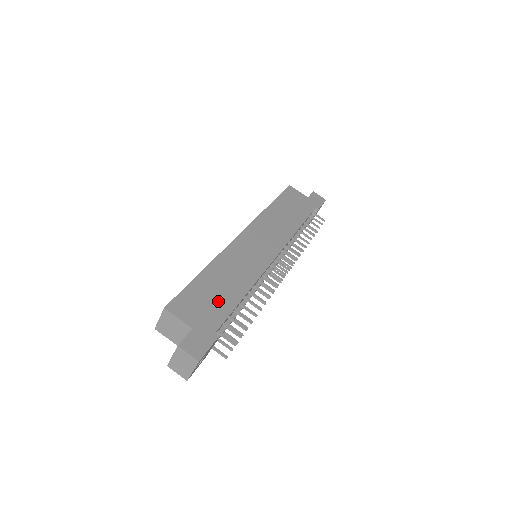
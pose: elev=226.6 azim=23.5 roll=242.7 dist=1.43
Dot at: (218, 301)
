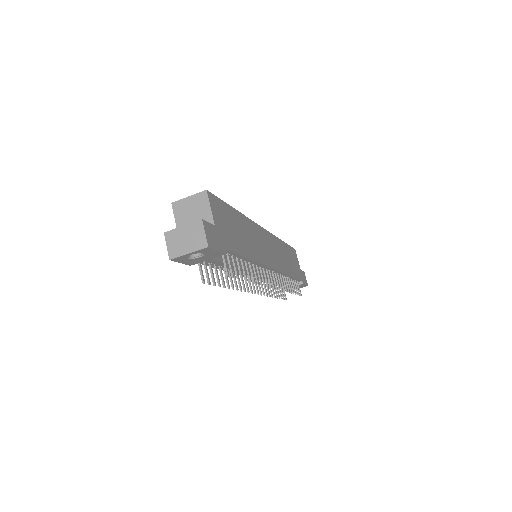
Dot at: (235, 237)
